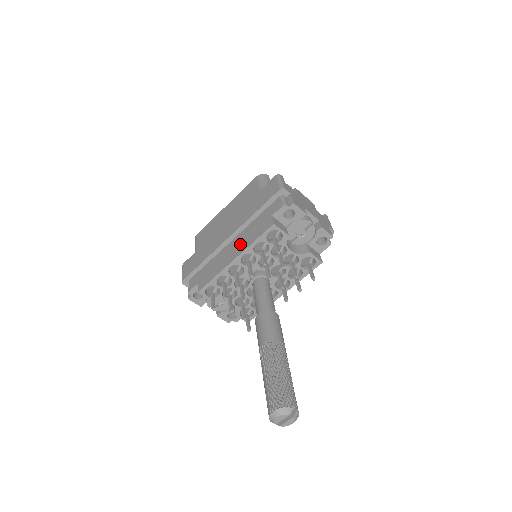
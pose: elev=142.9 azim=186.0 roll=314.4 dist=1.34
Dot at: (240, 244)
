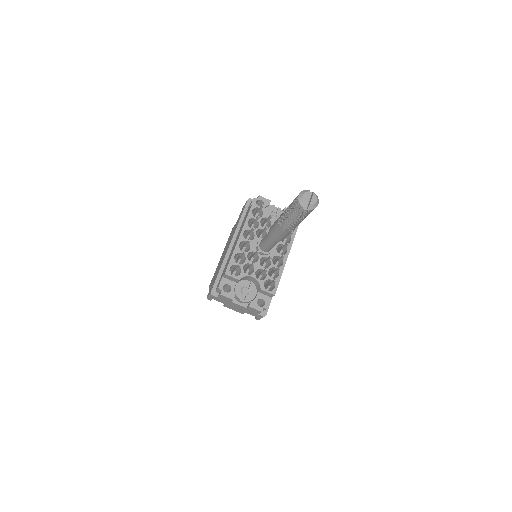
Dot at: (239, 234)
